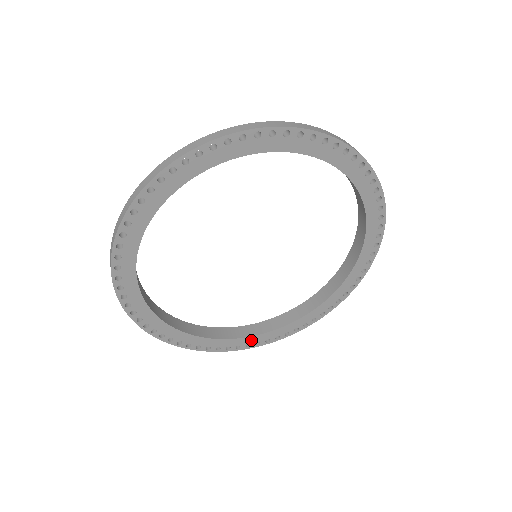
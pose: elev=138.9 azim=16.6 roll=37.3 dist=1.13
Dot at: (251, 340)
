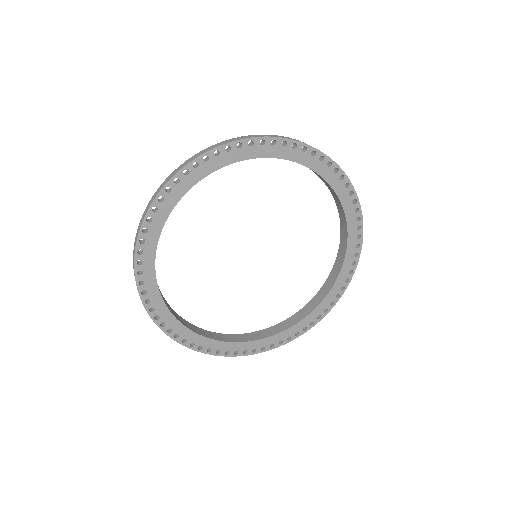
Dot at: (289, 332)
